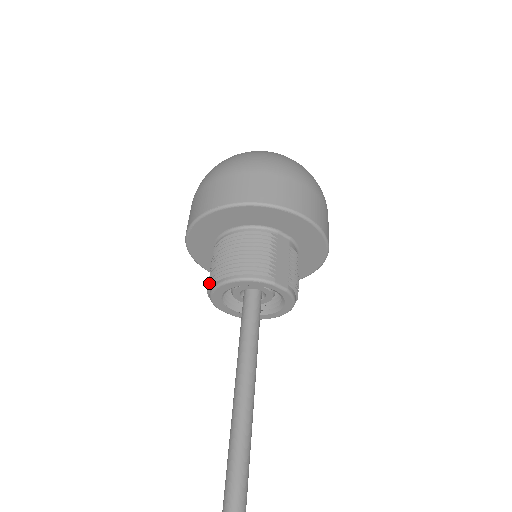
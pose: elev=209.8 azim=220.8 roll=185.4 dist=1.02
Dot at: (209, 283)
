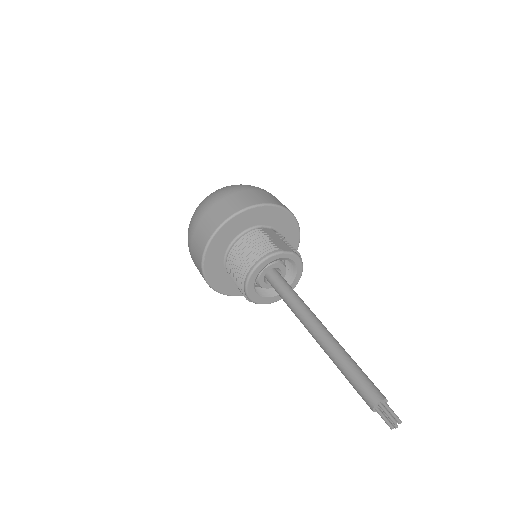
Dot at: (240, 285)
